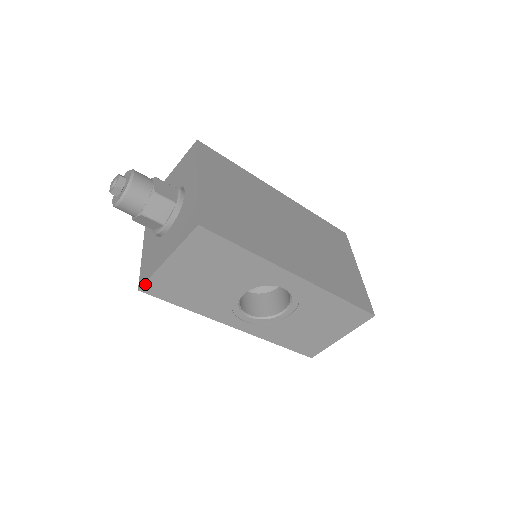
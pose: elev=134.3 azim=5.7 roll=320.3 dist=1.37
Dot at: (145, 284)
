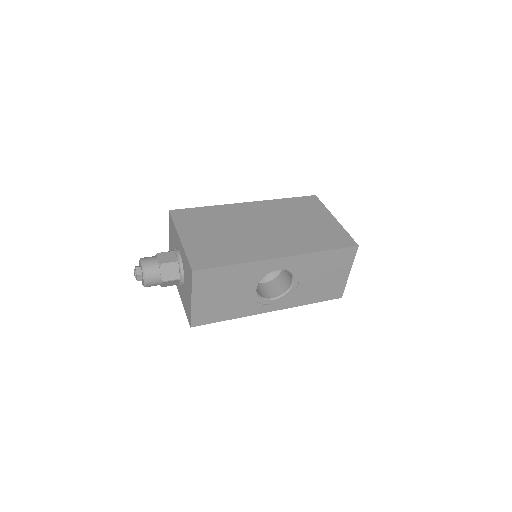
Dot at: (191, 321)
